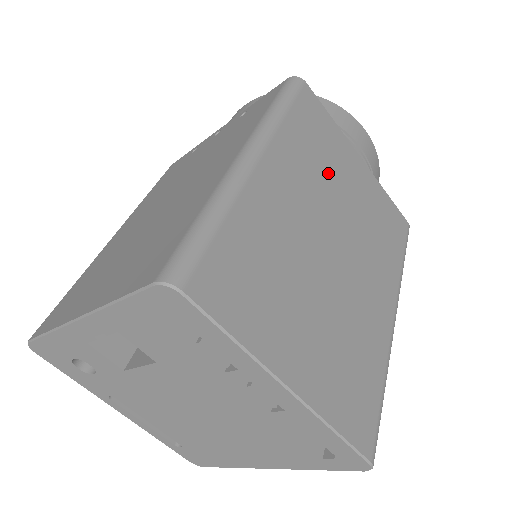
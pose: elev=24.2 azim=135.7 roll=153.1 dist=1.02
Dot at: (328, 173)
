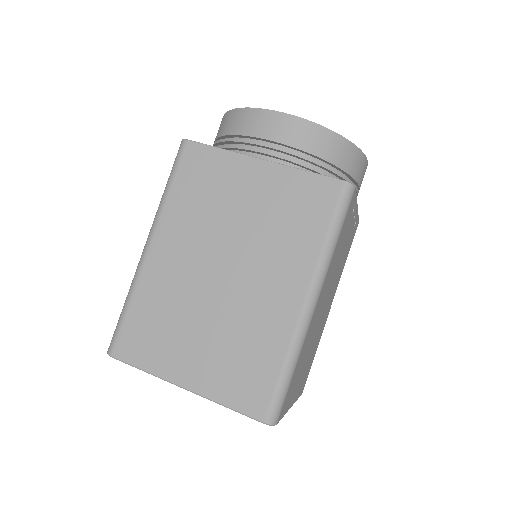
Dot at: (216, 210)
